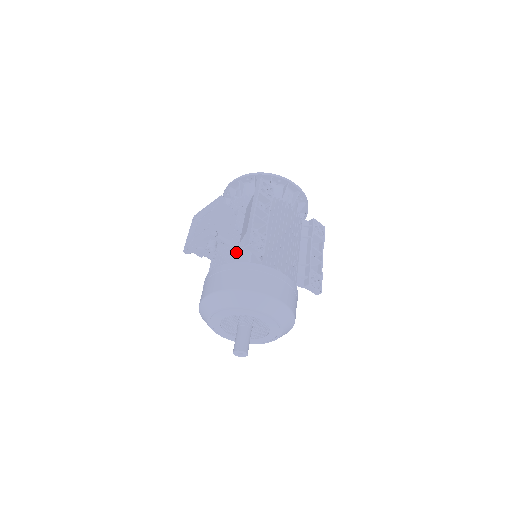
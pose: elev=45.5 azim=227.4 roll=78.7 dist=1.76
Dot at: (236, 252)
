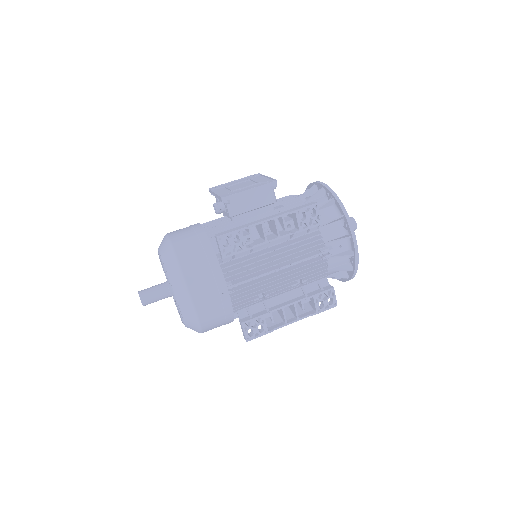
Dot at: occluded
